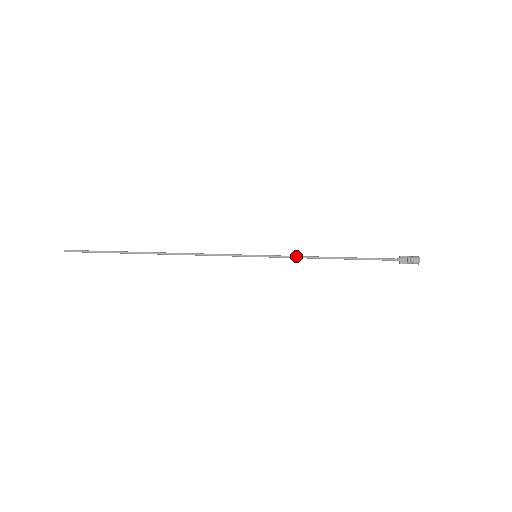
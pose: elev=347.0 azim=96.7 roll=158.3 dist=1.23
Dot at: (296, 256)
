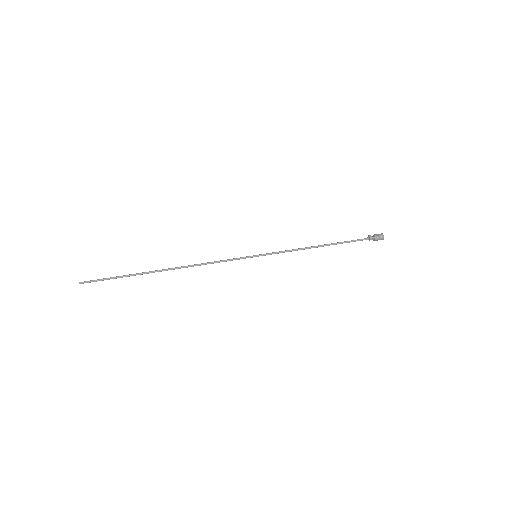
Dot at: occluded
